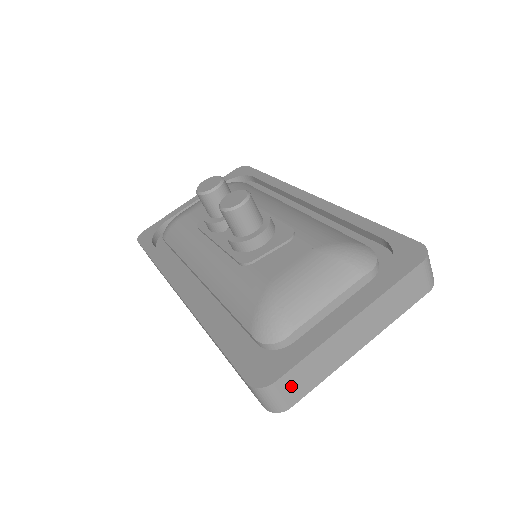
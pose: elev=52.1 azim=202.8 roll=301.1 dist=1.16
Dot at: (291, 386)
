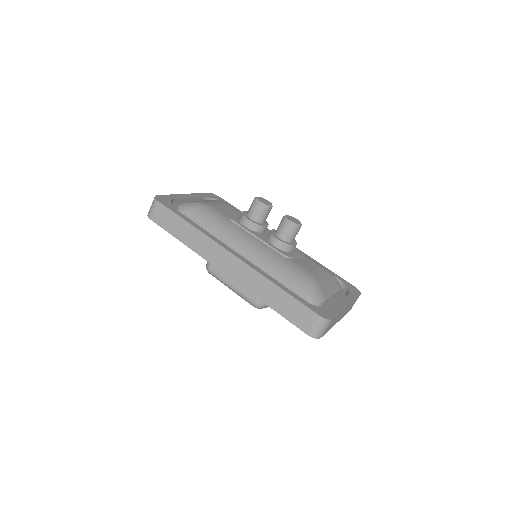
Dot at: (329, 325)
